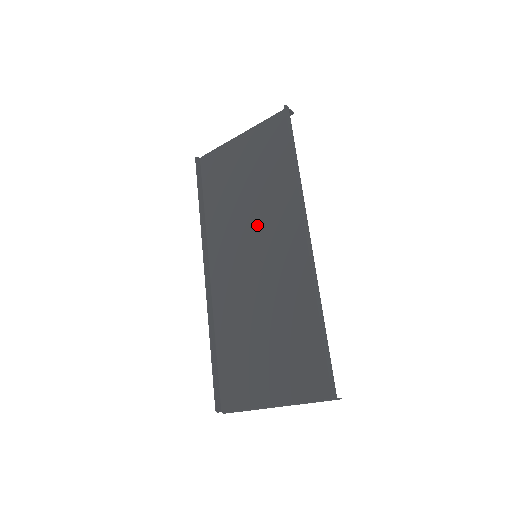
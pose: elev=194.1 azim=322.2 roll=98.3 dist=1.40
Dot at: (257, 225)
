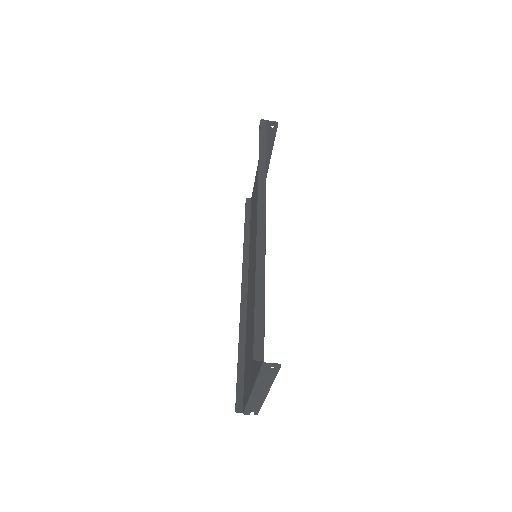
Dot at: occluded
